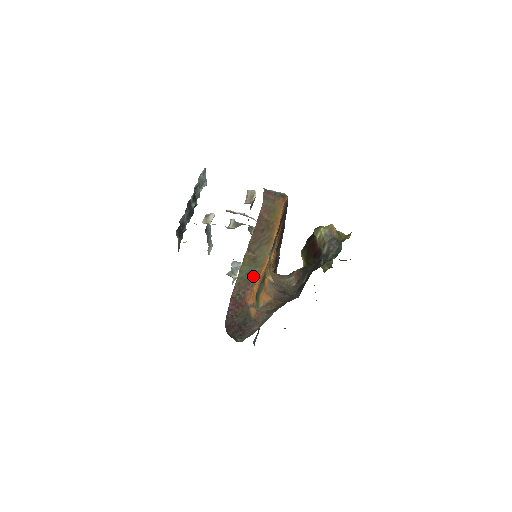
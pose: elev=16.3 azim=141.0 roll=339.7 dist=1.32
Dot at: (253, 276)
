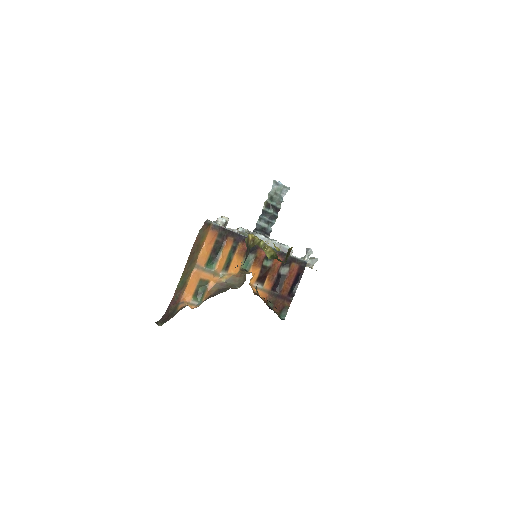
Dot at: (184, 284)
